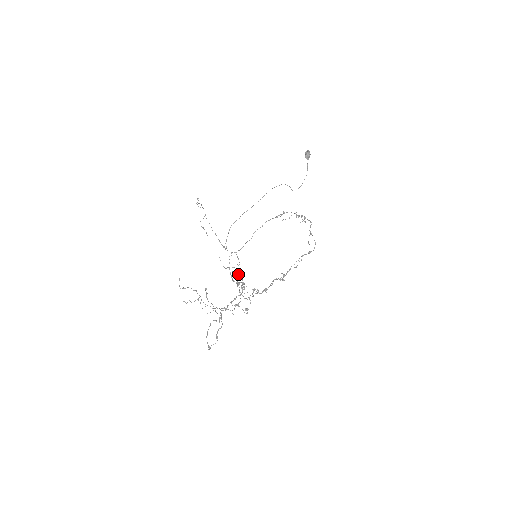
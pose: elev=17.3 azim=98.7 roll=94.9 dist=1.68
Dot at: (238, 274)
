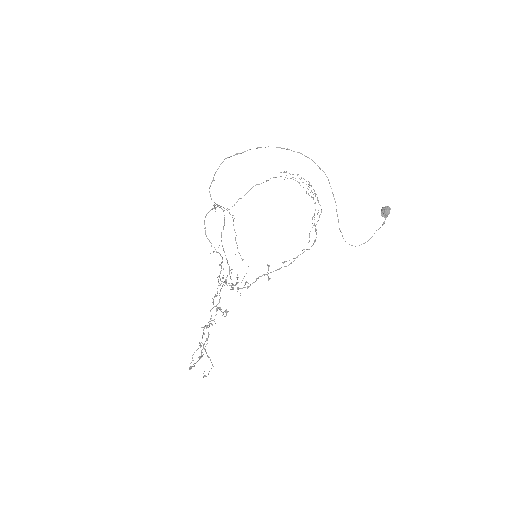
Dot at: occluded
